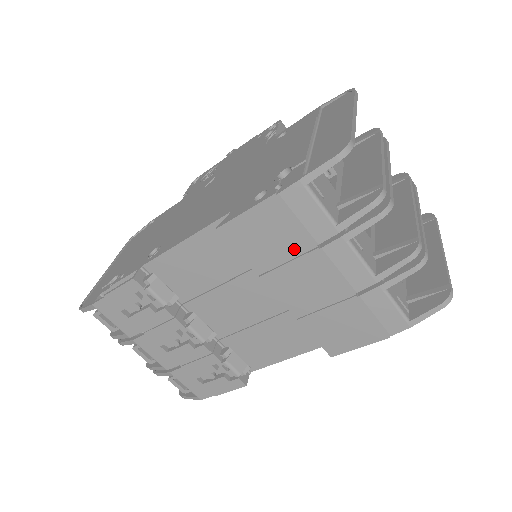
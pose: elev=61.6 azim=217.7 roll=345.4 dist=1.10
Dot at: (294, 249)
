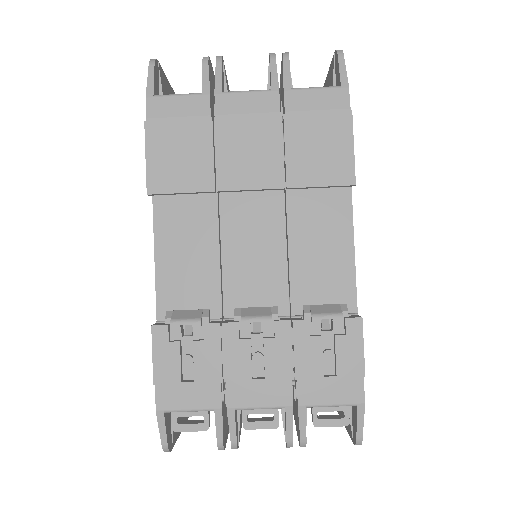
Dot at: (204, 139)
